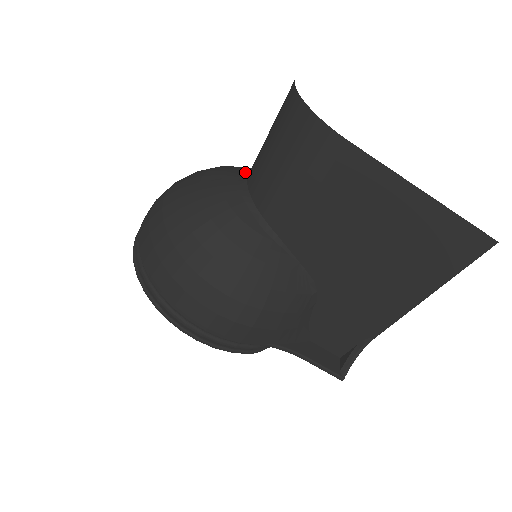
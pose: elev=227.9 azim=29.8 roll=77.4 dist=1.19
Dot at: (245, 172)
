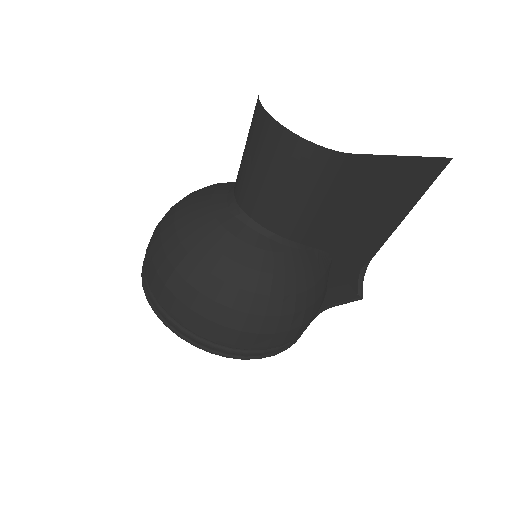
Dot at: (227, 201)
